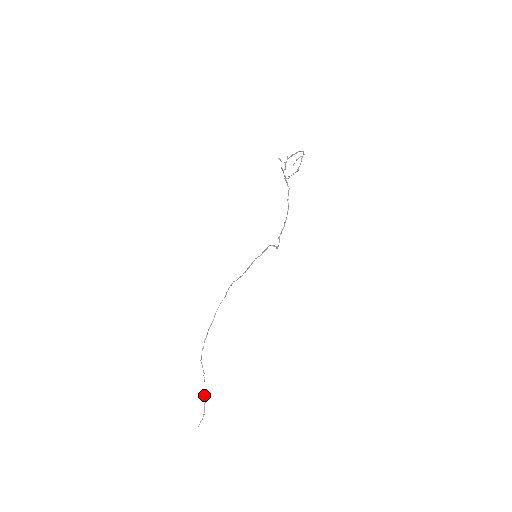
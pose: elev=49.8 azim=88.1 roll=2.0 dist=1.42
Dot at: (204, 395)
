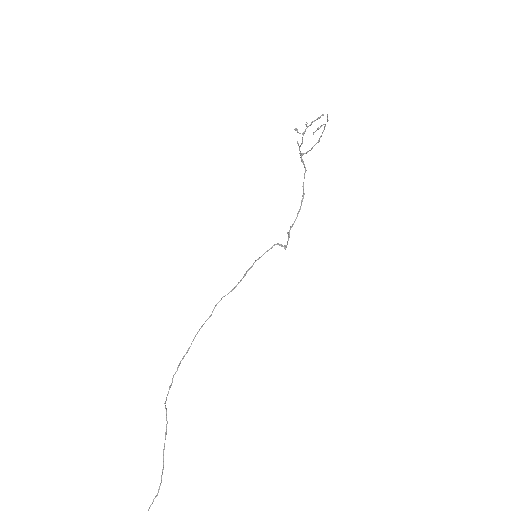
Dot at: (163, 457)
